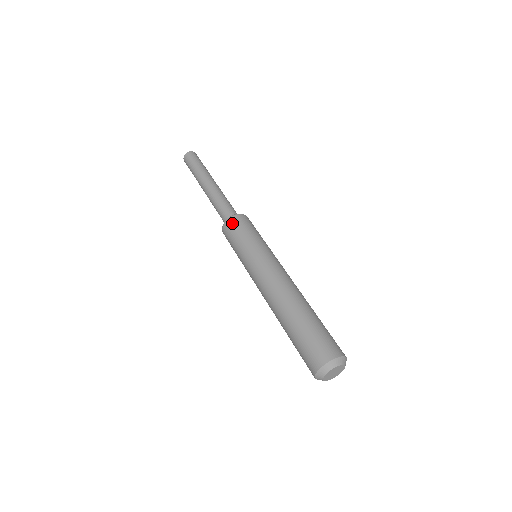
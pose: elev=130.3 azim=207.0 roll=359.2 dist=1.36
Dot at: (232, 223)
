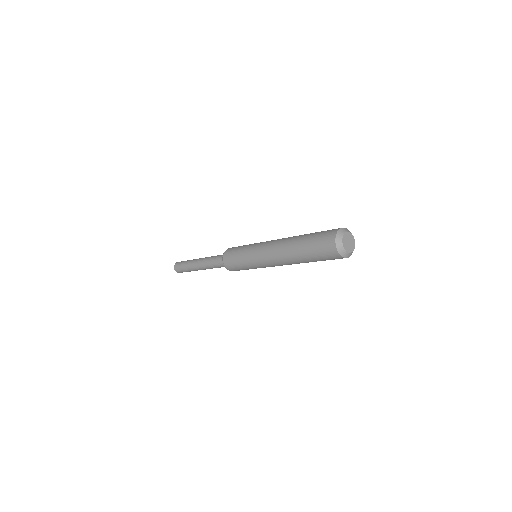
Dot at: (227, 252)
